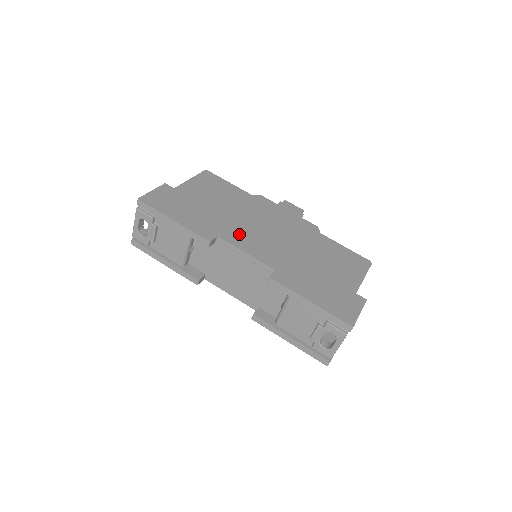
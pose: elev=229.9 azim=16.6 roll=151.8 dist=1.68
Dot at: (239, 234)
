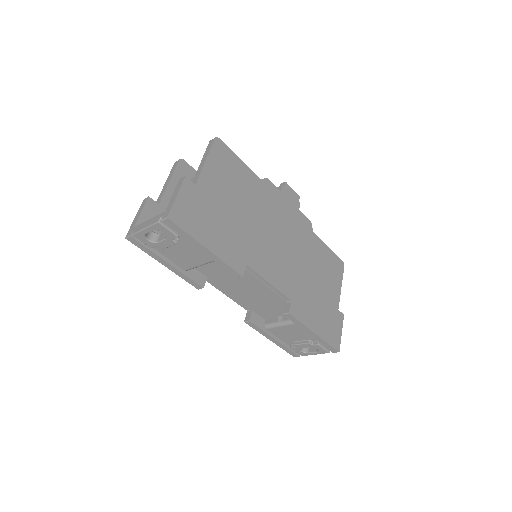
Dot at: (261, 255)
